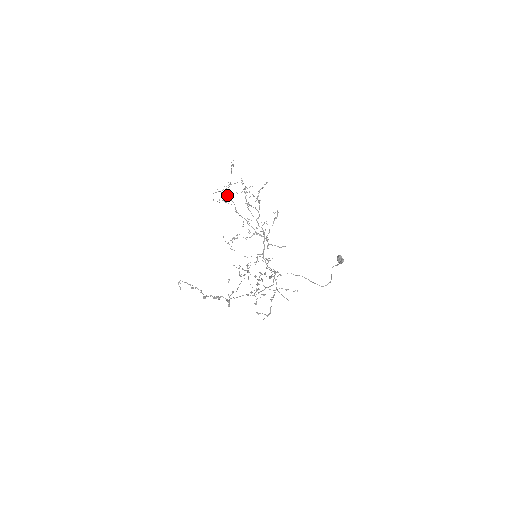
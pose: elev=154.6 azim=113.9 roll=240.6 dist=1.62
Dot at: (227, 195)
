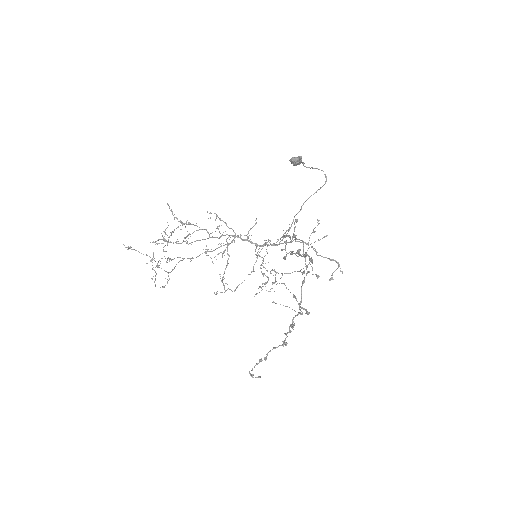
Dot at: occluded
